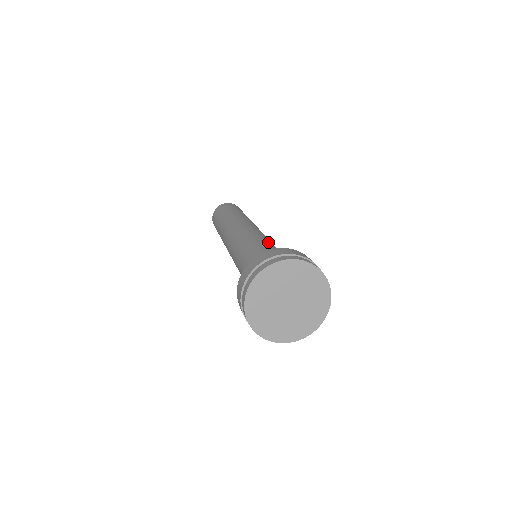
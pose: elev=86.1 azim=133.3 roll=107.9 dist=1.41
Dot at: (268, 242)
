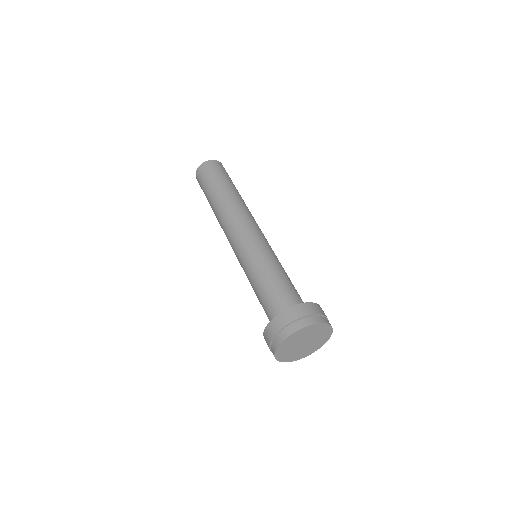
Dot at: (278, 263)
